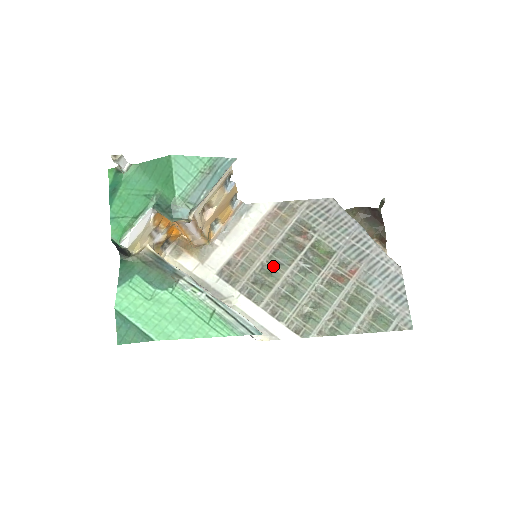
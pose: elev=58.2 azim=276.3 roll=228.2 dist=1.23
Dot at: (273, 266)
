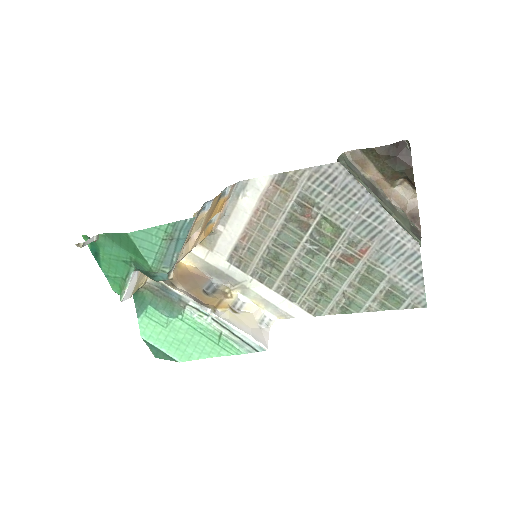
Dot at: (279, 250)
